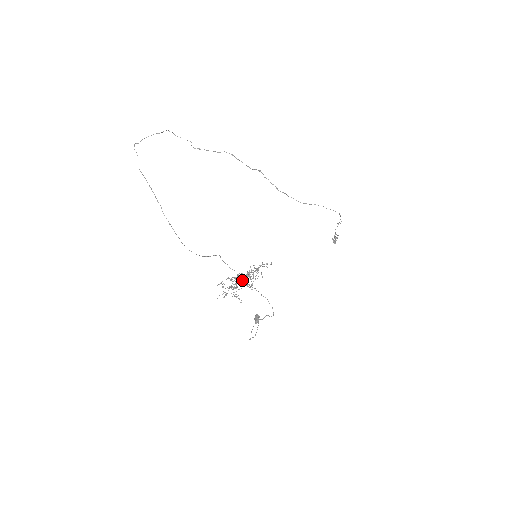
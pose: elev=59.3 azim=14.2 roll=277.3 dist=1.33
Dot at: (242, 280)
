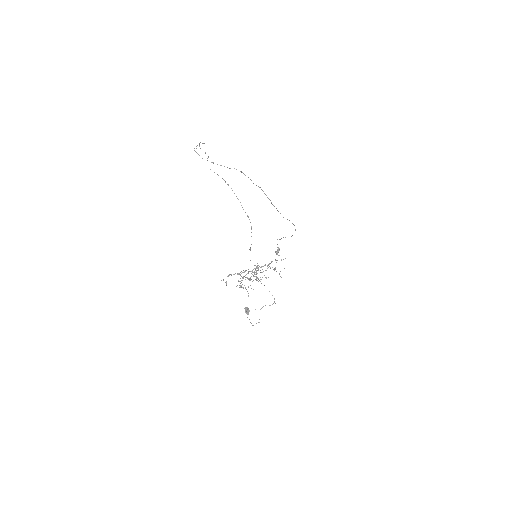
Dot at: occluded
